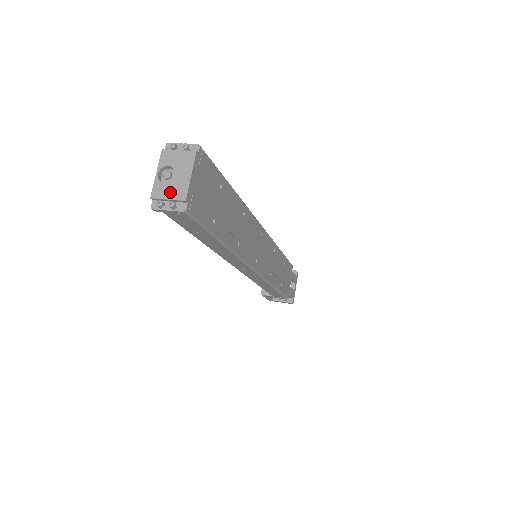
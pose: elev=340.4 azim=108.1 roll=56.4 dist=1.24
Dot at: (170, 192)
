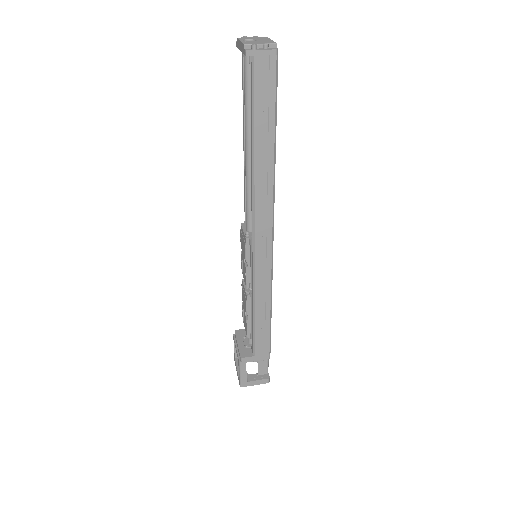
Dot at: (260, 42)
